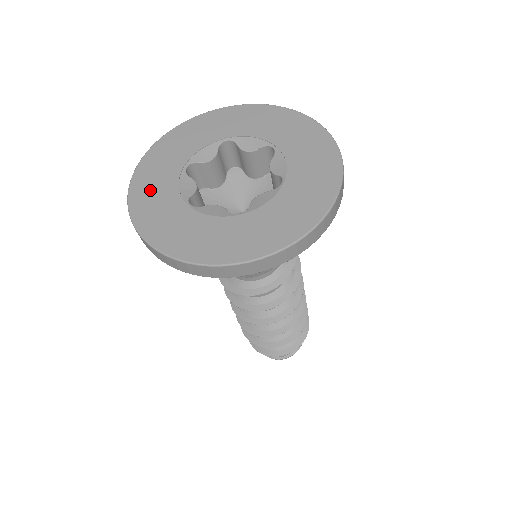
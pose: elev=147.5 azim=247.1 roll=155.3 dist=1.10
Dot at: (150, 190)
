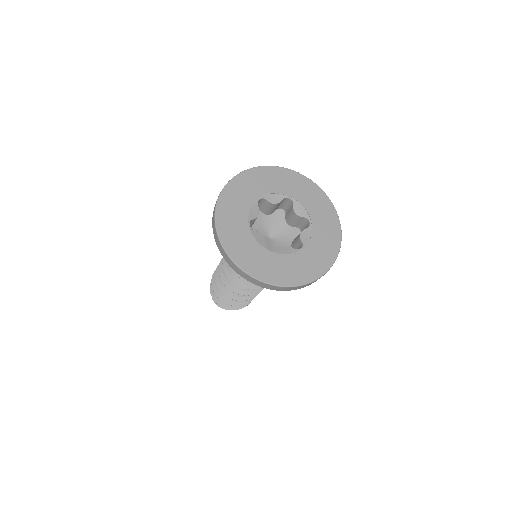
Dot at: (234, 199)
